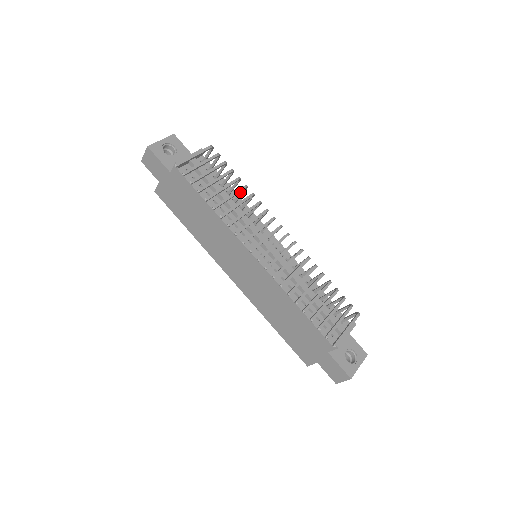
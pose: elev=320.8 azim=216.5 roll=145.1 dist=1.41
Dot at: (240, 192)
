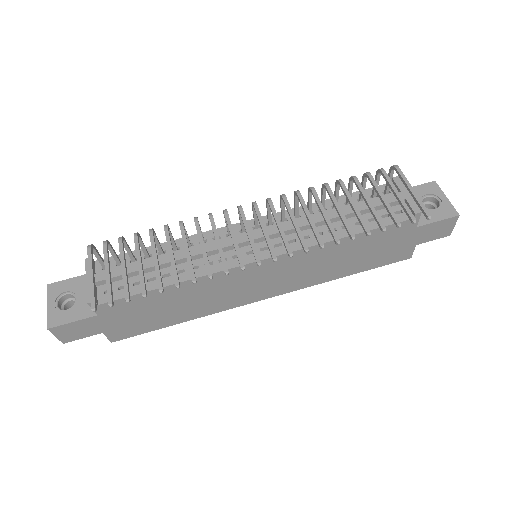
Dot at: occluded
